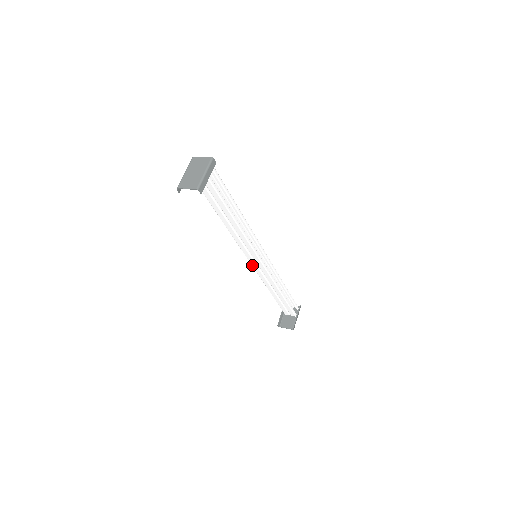
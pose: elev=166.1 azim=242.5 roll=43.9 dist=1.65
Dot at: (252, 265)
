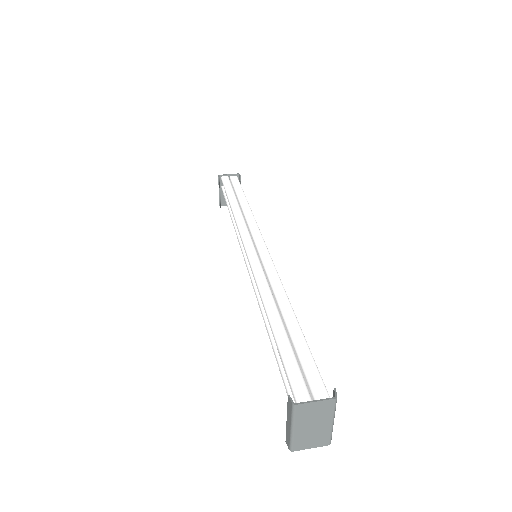
Dot at: occluded
